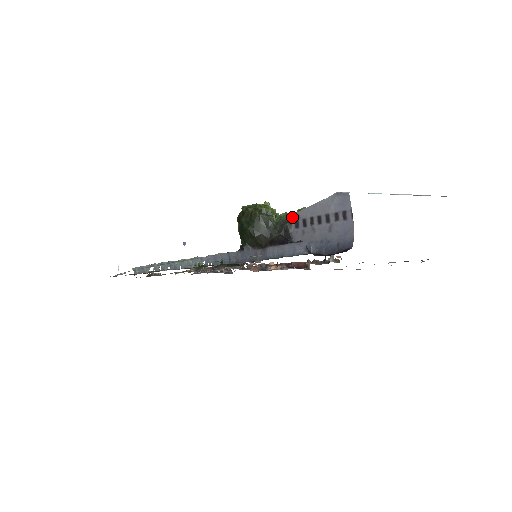
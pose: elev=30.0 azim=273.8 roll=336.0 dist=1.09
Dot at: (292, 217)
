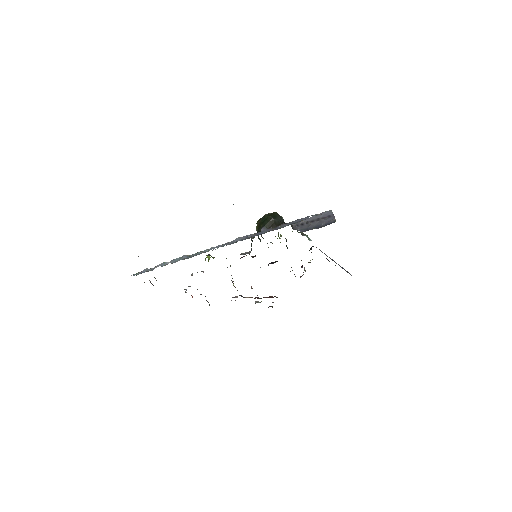
Dot at: (293, 224)
